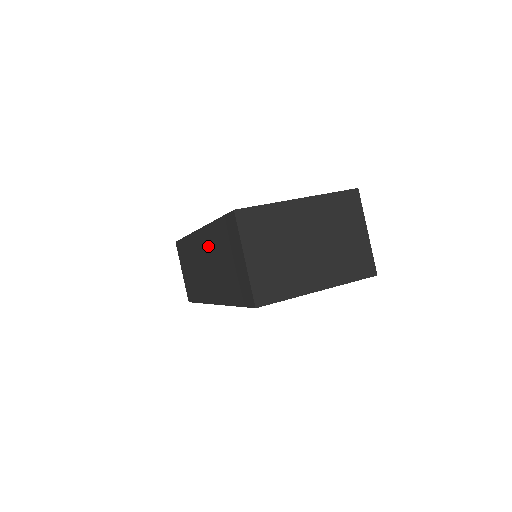
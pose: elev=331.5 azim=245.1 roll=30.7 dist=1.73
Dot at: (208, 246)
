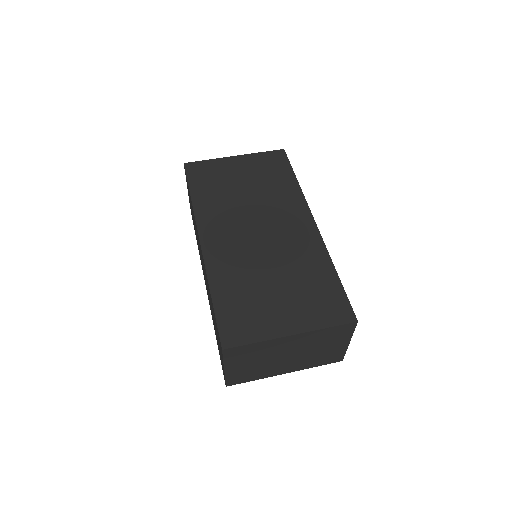
Dot at: (205, 274)
